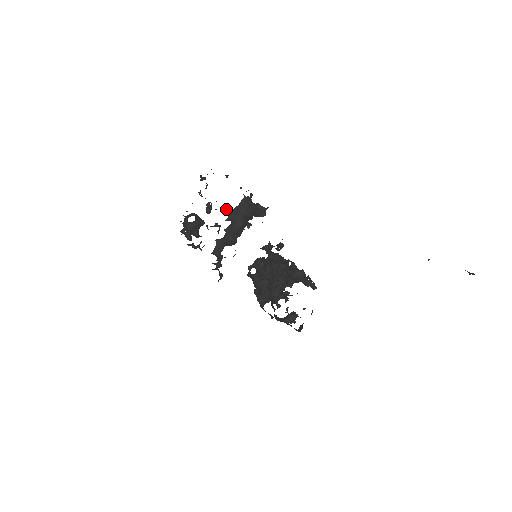
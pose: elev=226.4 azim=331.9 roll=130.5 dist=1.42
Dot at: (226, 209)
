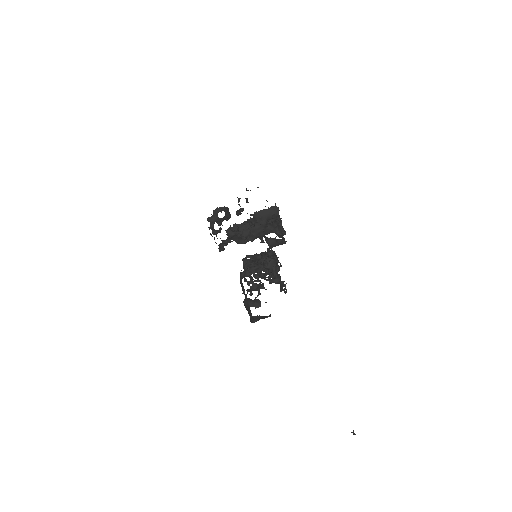
Dot at: occluded
